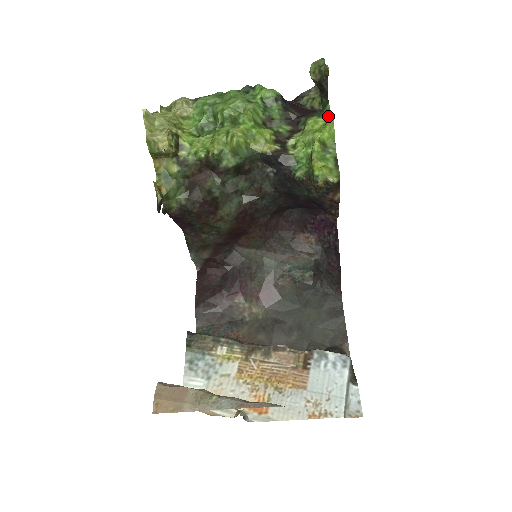
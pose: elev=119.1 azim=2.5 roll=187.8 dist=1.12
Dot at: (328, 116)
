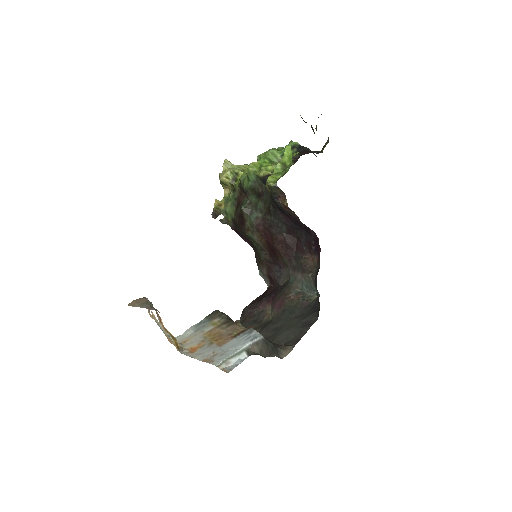
Dot at: occluded
